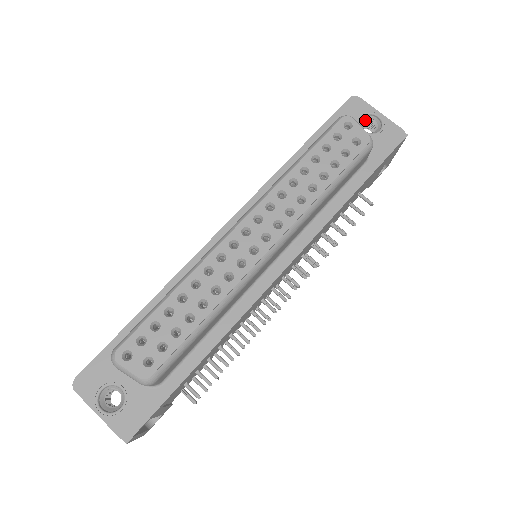
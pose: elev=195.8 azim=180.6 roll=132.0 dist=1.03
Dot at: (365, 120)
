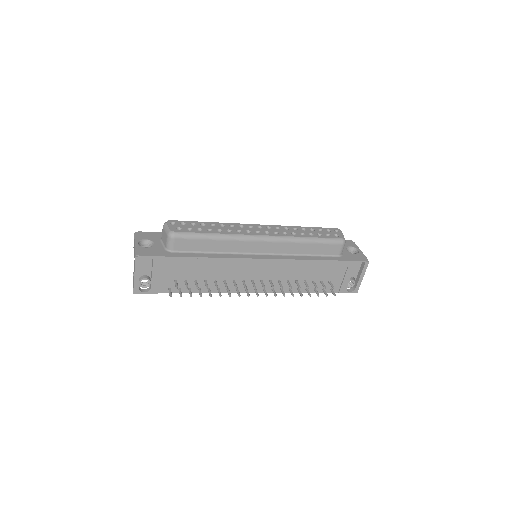
Dot at: (351, 250)
